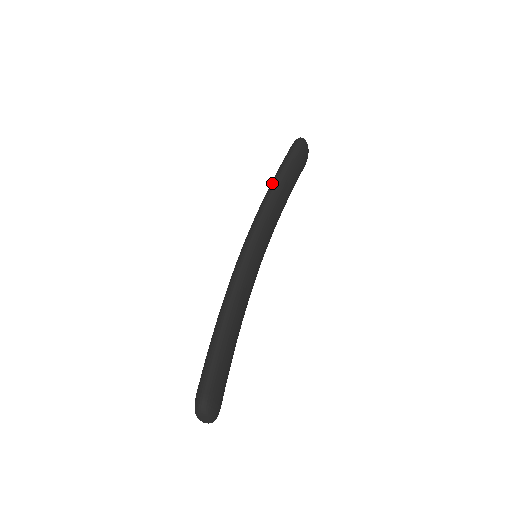
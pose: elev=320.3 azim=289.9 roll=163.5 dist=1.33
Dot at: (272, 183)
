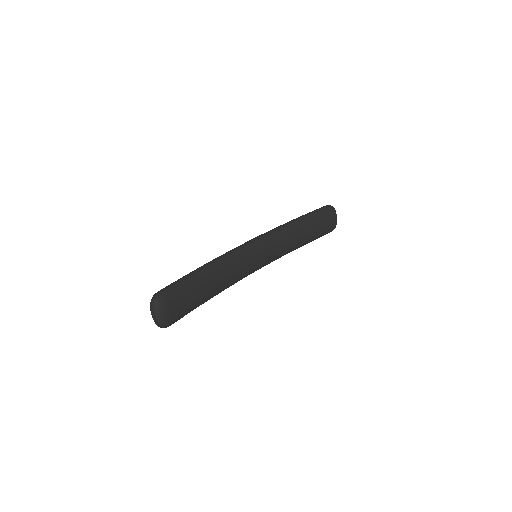
Dot at: (291, 220)
